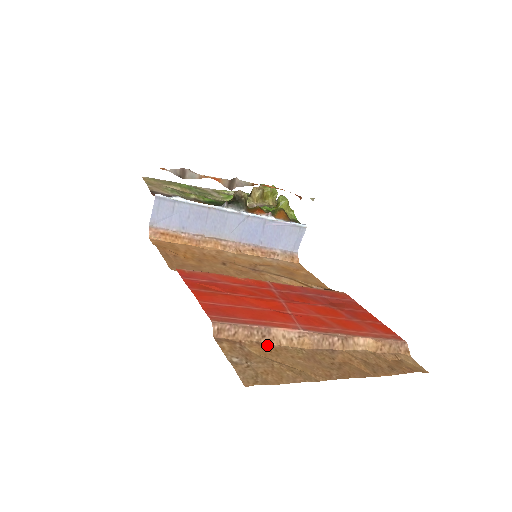
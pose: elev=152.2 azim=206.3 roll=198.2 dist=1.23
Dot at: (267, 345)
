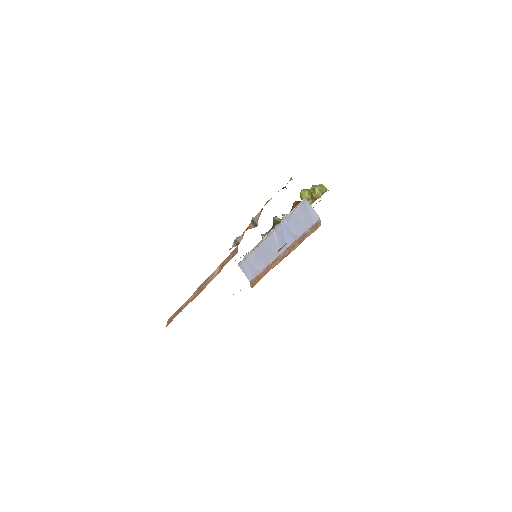
Dot at: occluded
